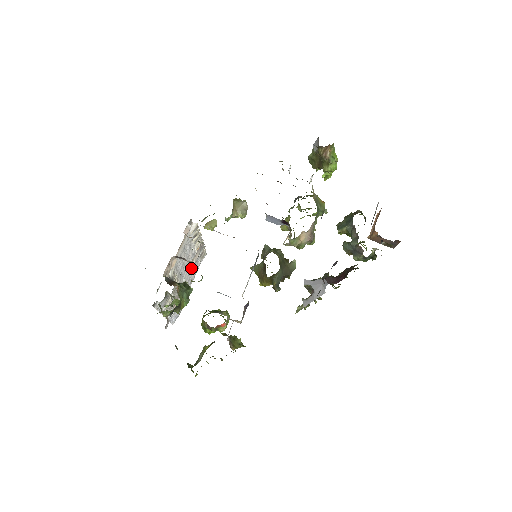
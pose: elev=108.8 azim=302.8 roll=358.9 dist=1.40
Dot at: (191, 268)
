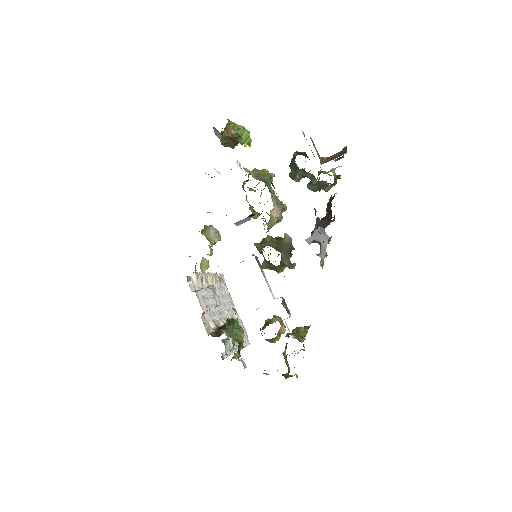
Dot at: (222, 298)
